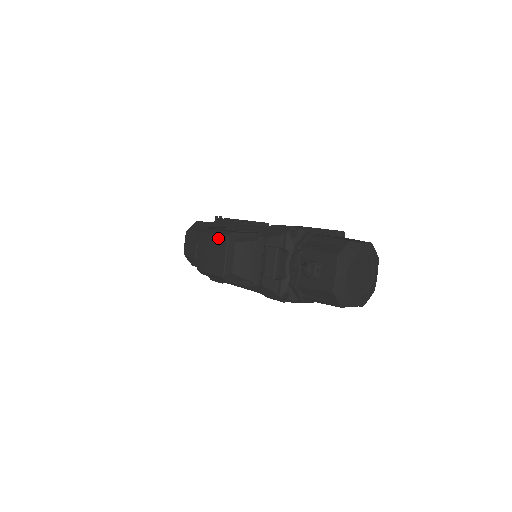
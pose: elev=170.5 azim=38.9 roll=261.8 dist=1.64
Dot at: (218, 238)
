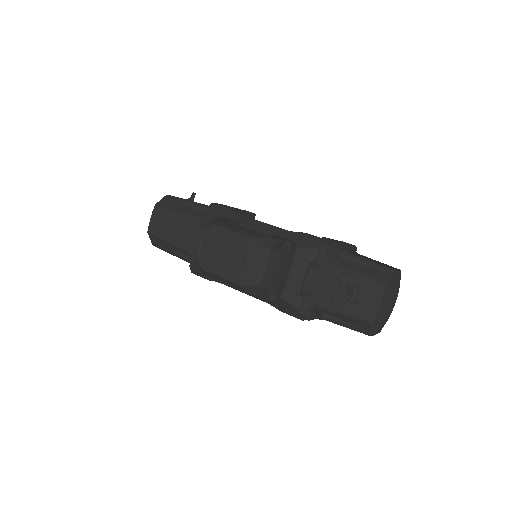
Dot at: (244, 239)
